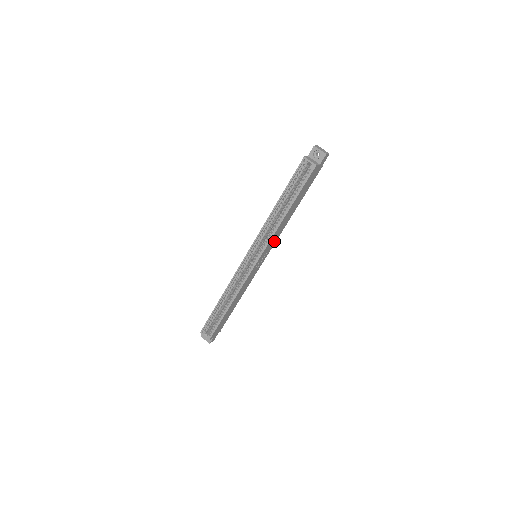
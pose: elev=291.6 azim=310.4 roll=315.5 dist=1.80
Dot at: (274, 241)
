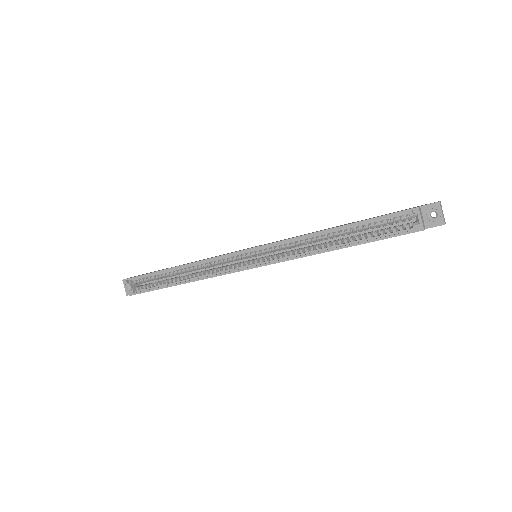
Dot at: occluded
